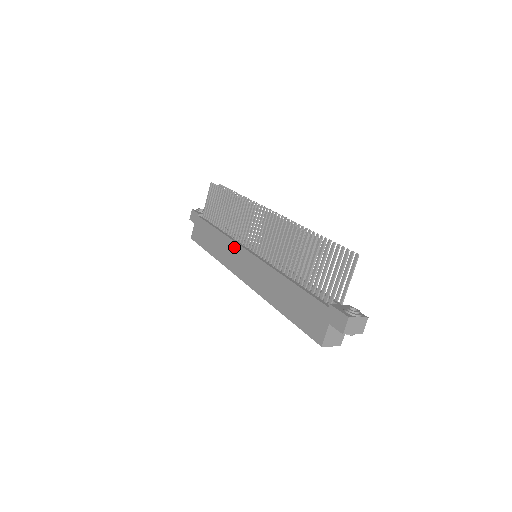
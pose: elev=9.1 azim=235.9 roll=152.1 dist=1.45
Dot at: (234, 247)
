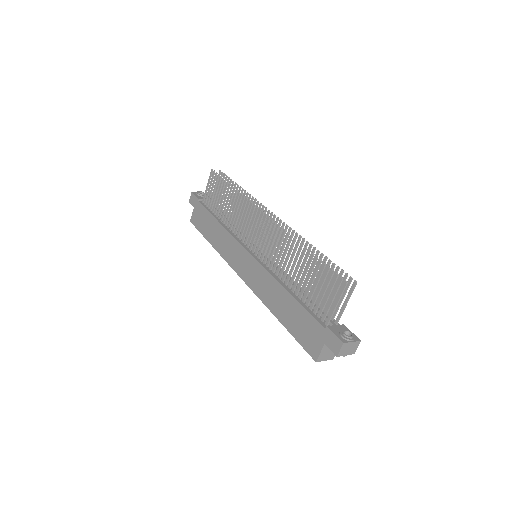
Dot at: (235, 244)
